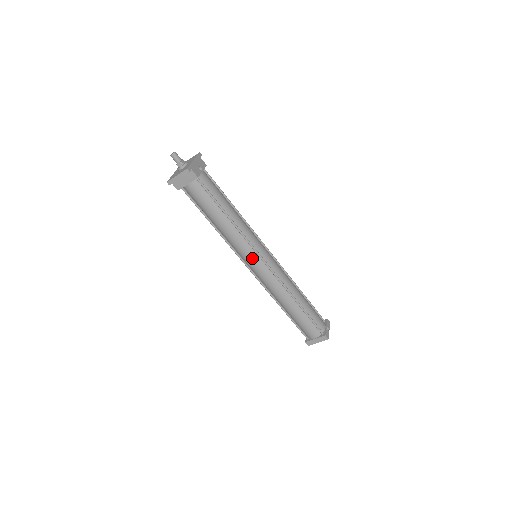
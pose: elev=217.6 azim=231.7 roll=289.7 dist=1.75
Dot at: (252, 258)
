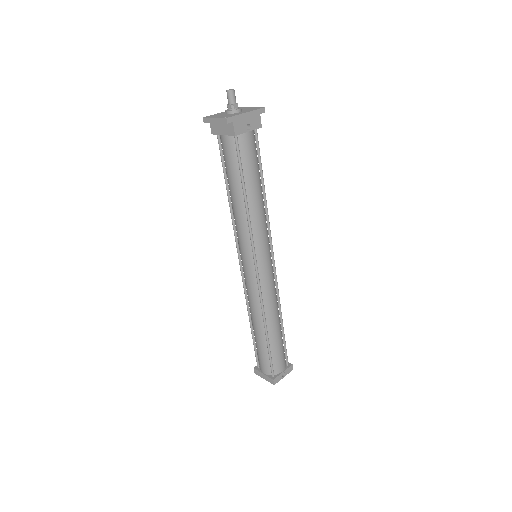
Dot at: (246, 256)
